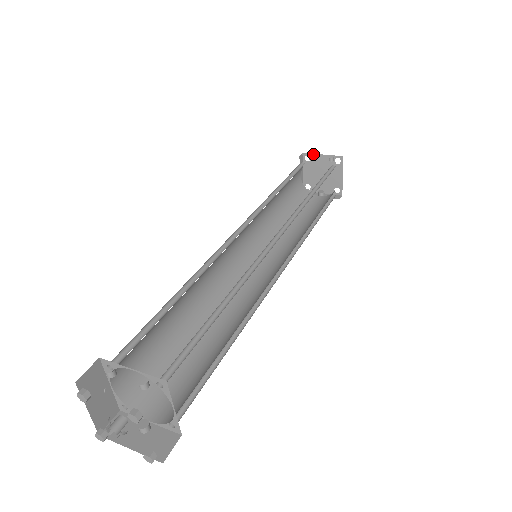
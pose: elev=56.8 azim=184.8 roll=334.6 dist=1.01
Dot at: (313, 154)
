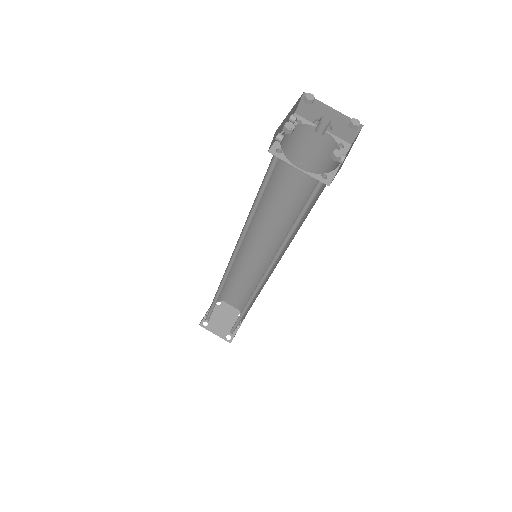
Dot at: (204, 318)
